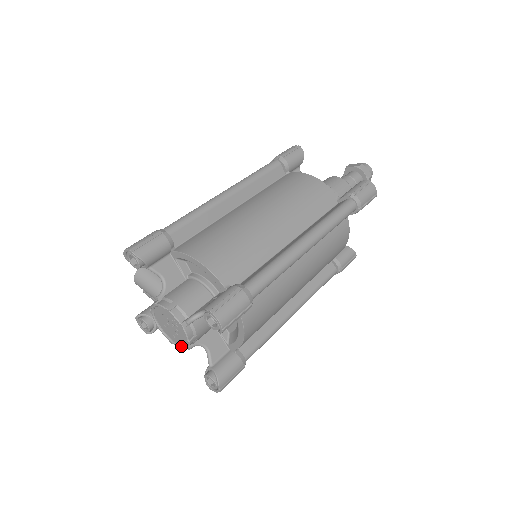
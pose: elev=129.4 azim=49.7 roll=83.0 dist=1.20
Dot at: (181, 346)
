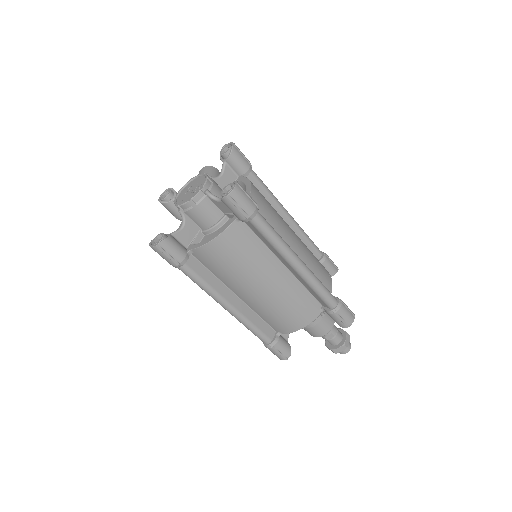
Dot at: (179, 204)
